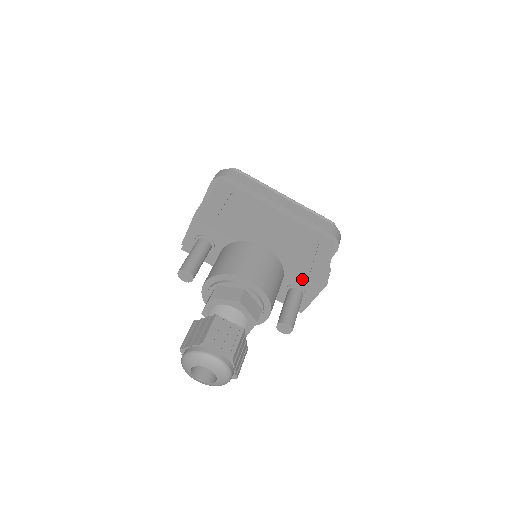
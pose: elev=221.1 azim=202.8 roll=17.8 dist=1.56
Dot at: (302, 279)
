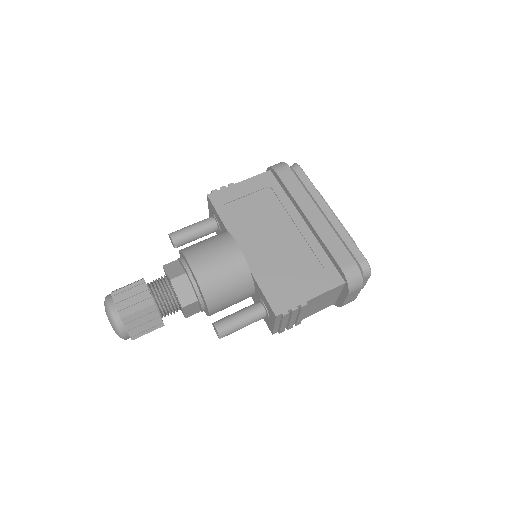
Dot at: (263, 296)
